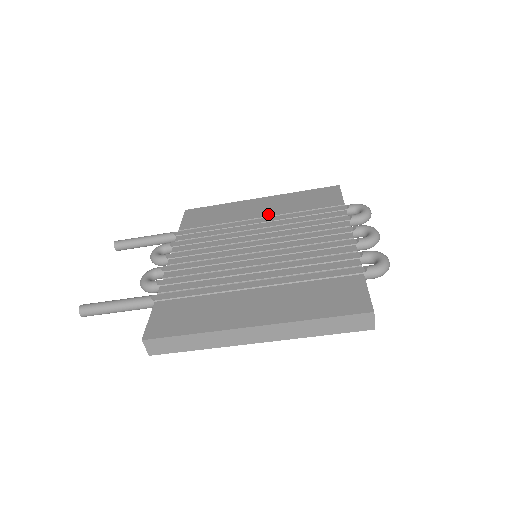
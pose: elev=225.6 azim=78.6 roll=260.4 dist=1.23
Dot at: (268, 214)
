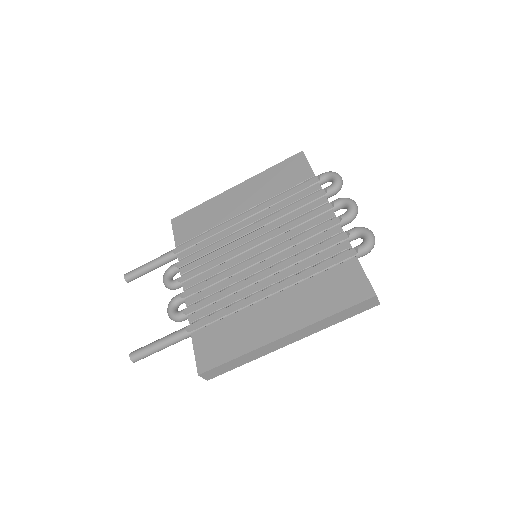
Dot at: (249, 206)
